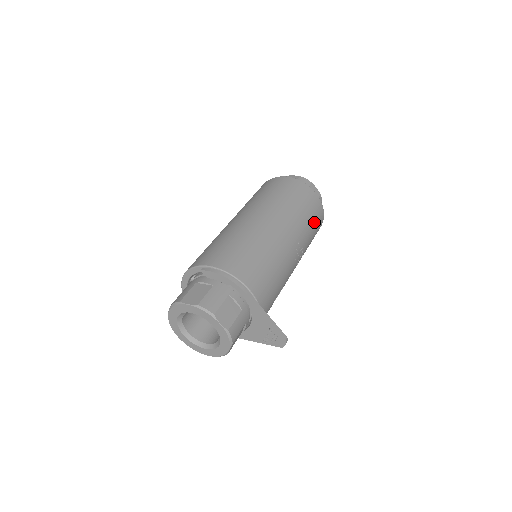
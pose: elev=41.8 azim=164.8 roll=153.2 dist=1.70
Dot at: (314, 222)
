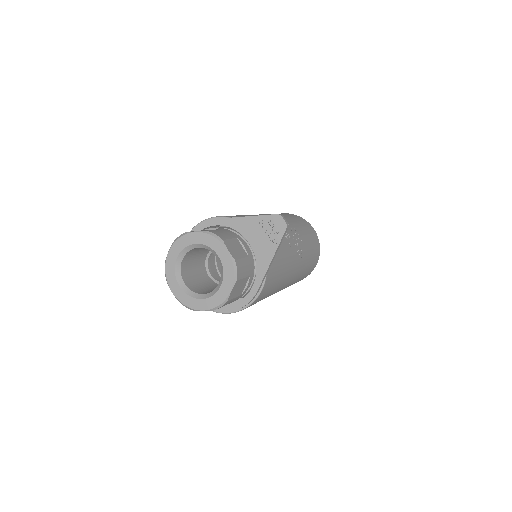
Dot at: occluded
